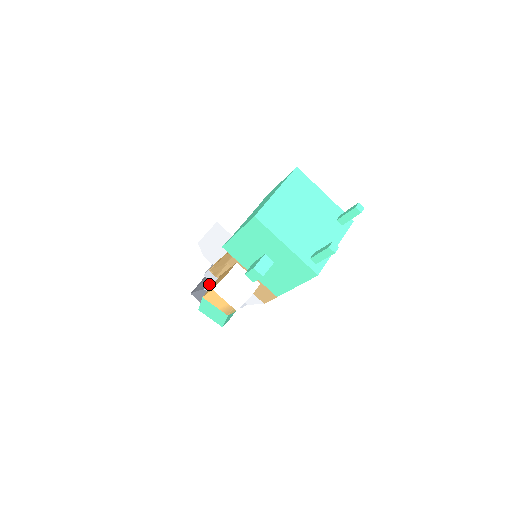
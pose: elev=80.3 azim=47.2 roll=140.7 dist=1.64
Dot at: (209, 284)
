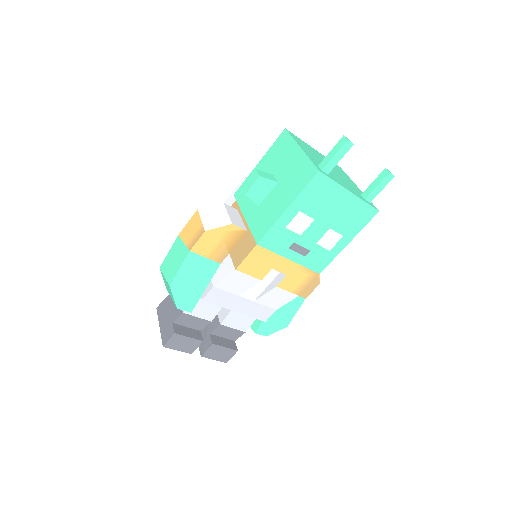
Dot at: occluded
